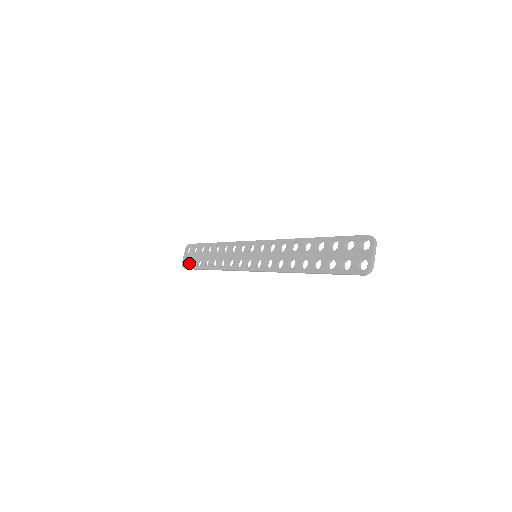
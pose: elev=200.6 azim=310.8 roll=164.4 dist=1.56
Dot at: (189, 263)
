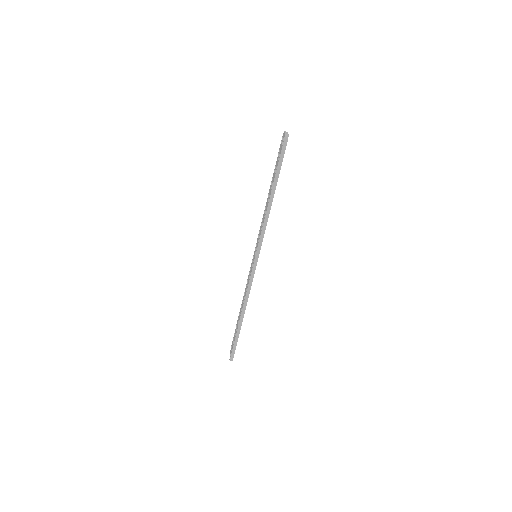
Dot at: occluded
